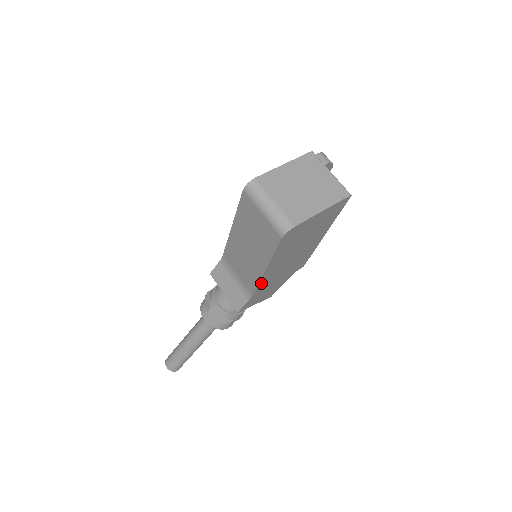
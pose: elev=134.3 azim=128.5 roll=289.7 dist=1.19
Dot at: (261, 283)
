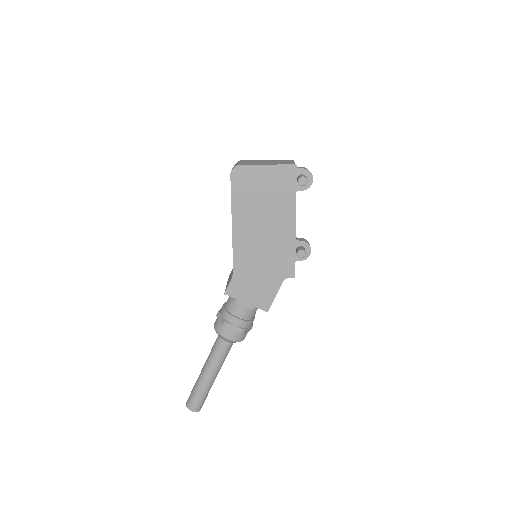
Dot at: (237, 251)
